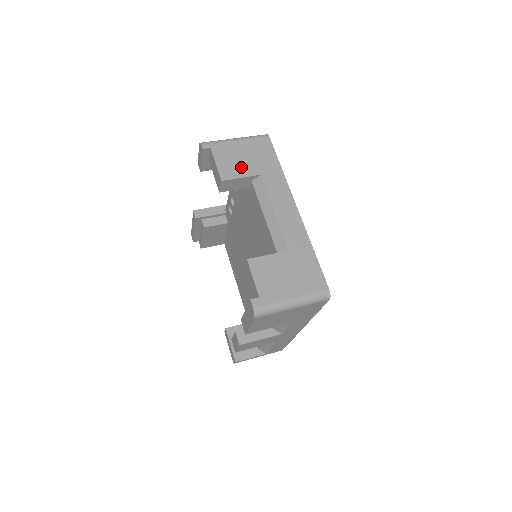
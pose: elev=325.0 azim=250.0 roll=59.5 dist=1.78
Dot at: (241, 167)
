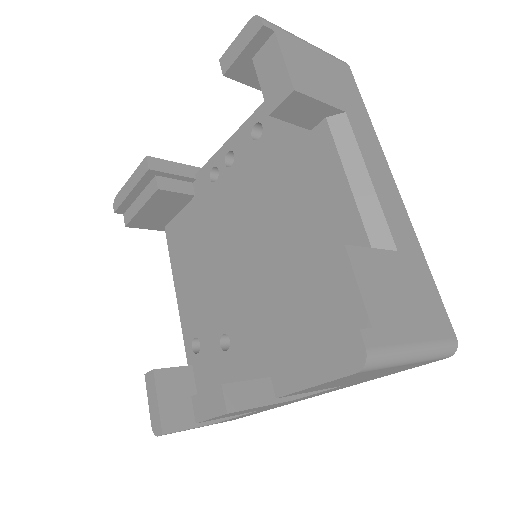
Dot at: (320, 85)
